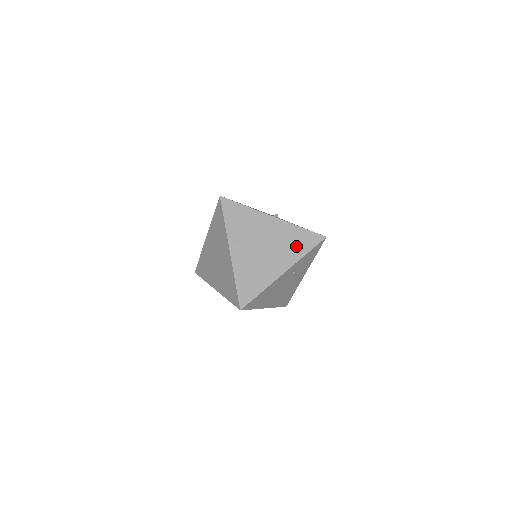
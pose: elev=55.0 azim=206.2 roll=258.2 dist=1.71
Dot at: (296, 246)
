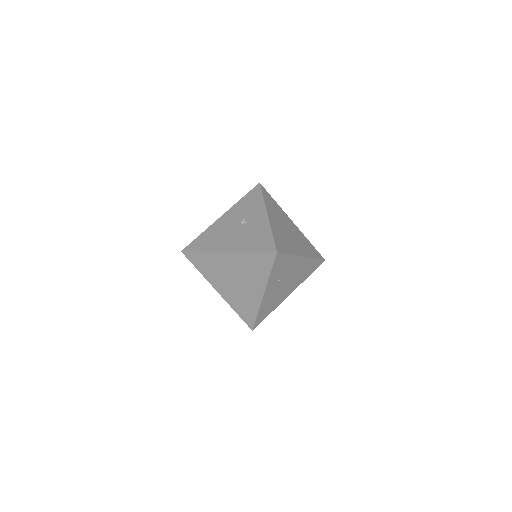
Dot at: (258, 270)
